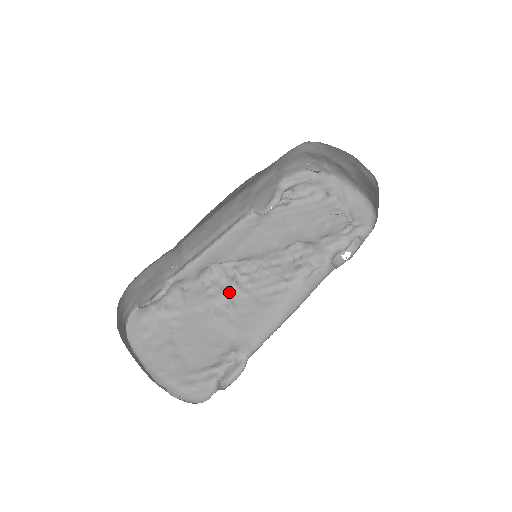
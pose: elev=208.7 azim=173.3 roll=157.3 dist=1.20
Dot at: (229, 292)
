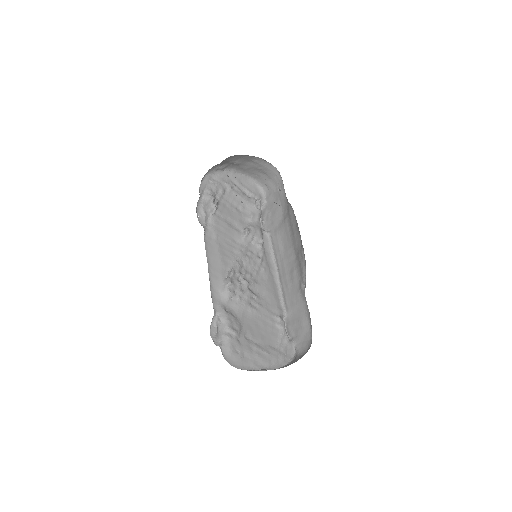
Dot at: (249, 290)
